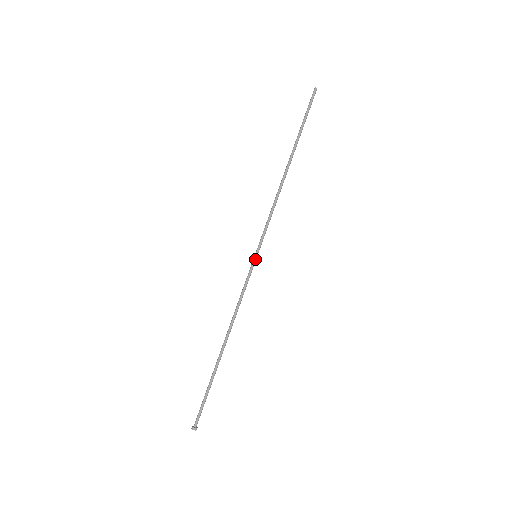
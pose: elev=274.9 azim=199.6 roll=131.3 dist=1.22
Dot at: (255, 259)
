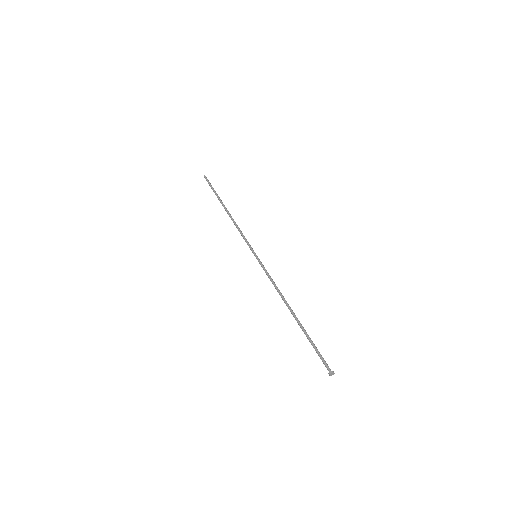
Dot at: occluded
